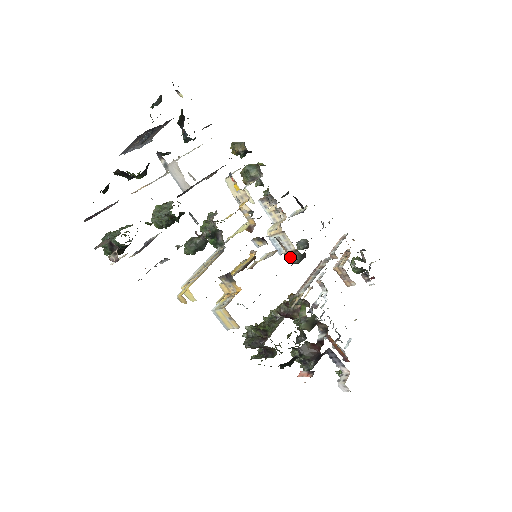
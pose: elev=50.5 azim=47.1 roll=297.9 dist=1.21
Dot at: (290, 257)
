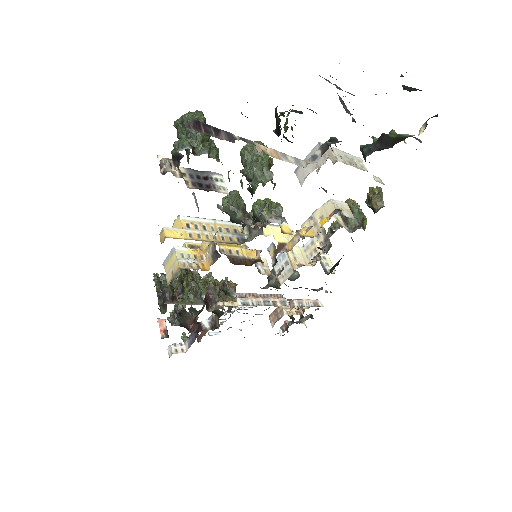
Dot at: (270, 284)
